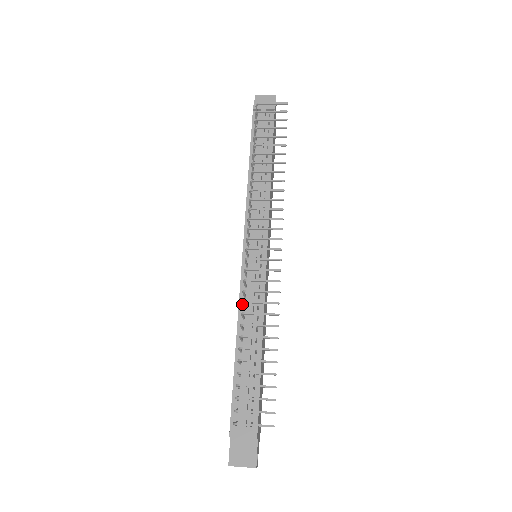
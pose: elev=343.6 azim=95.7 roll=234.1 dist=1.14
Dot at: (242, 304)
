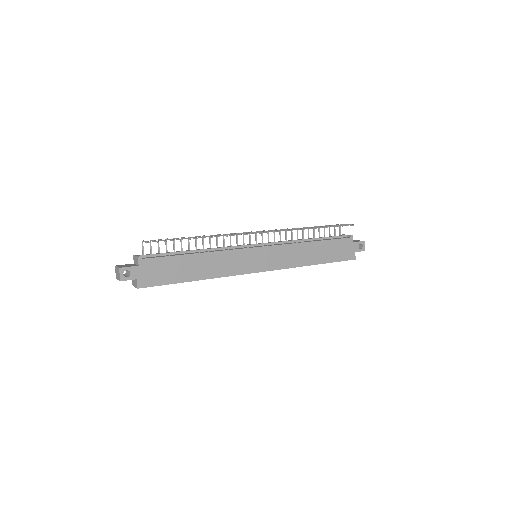
Dot at: (216, 239)
